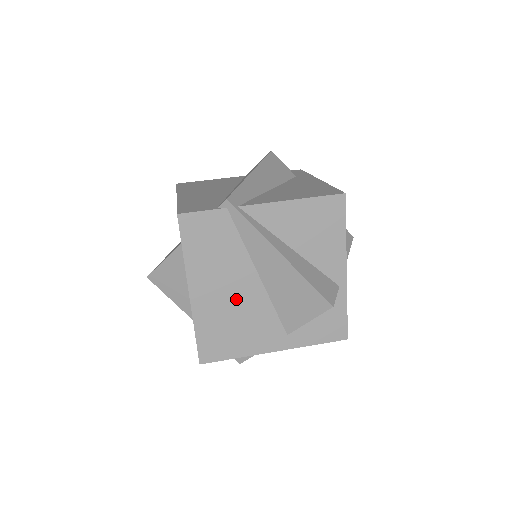
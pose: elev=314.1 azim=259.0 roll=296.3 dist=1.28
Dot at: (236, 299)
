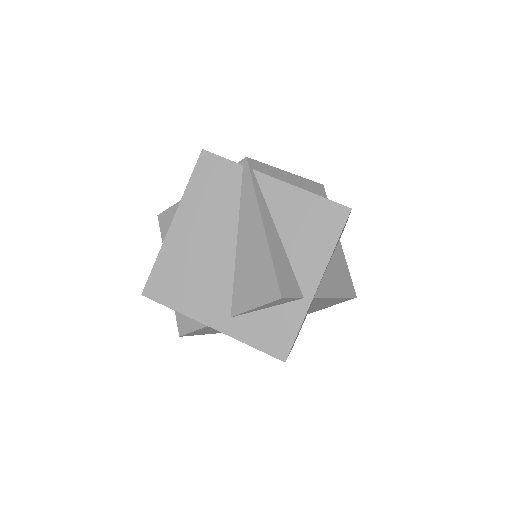
Dot at: (206, 251)
